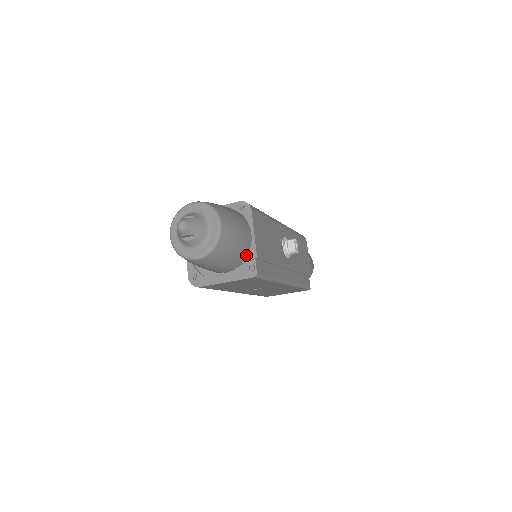
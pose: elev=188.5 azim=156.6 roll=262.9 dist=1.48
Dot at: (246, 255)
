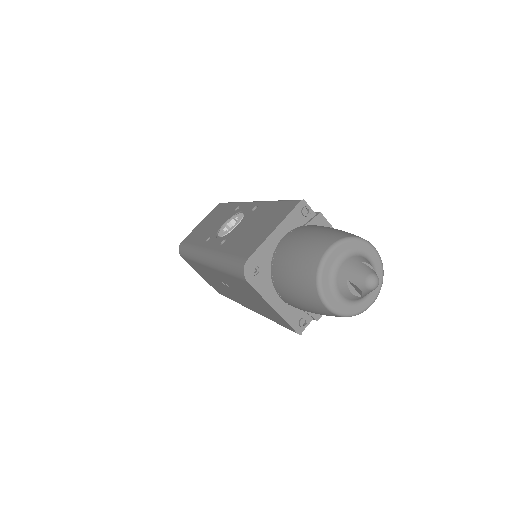
Dot at: occluded
